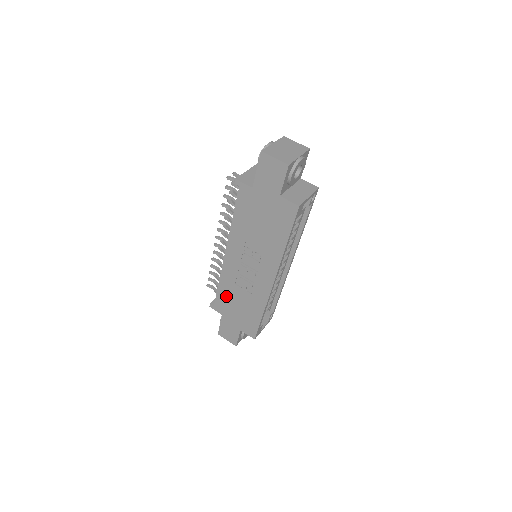
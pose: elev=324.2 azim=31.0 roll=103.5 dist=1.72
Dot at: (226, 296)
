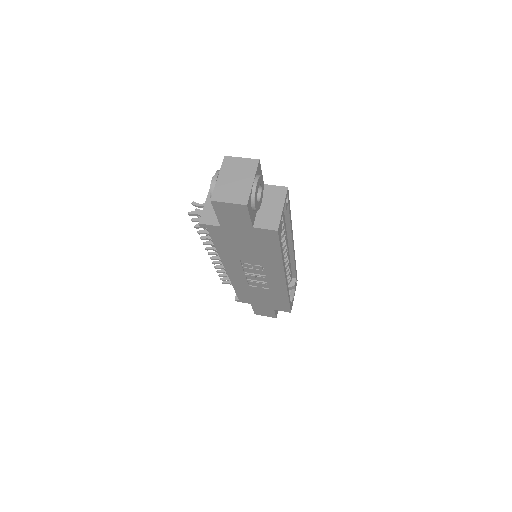
Dot at: (246, 294)
